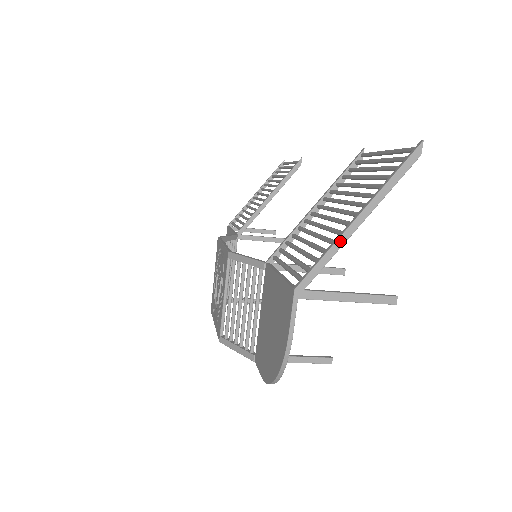
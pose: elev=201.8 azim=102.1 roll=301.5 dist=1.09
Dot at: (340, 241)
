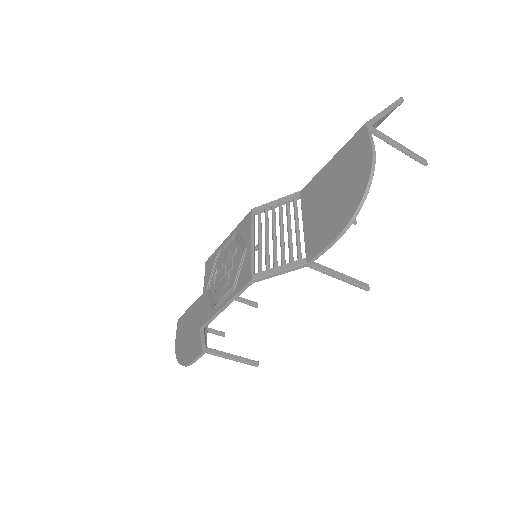
Dot at: (382, 114)
